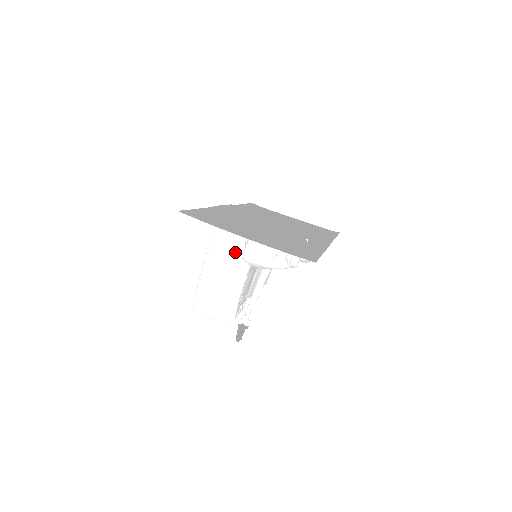
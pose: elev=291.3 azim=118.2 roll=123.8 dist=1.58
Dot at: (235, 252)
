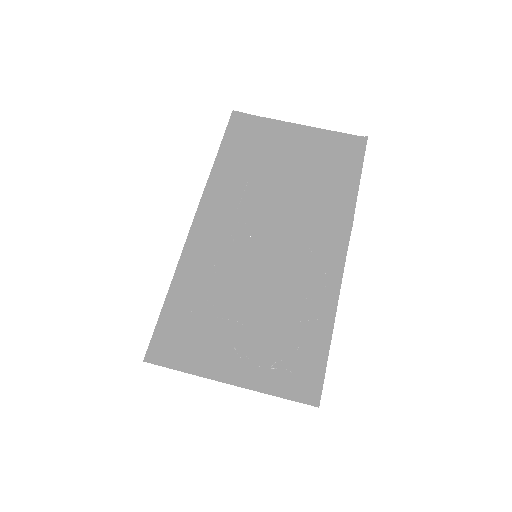
Dot at: occluded
